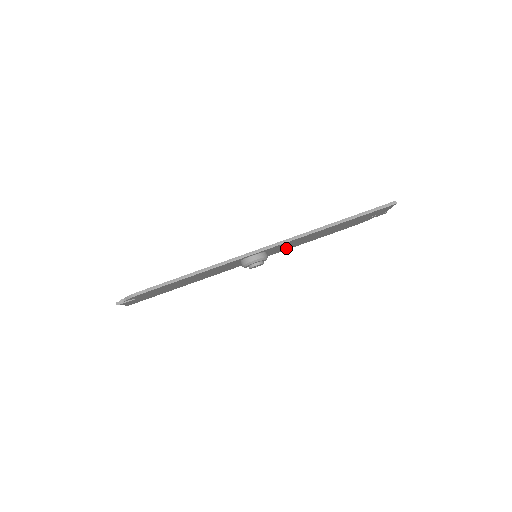
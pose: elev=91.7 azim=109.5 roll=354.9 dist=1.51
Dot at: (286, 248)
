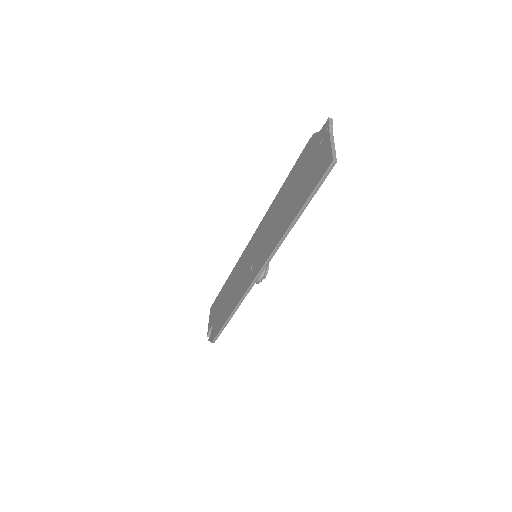
Dot at: occluded
